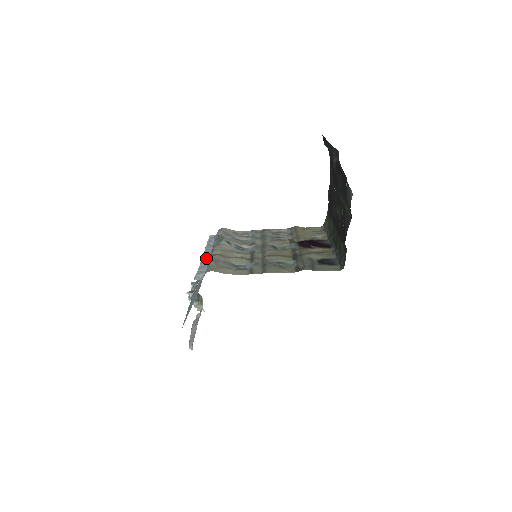
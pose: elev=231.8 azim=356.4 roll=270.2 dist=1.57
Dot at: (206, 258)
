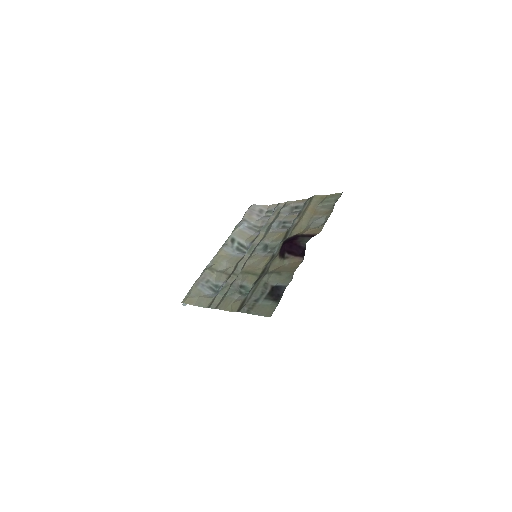
Dot at: occluded
